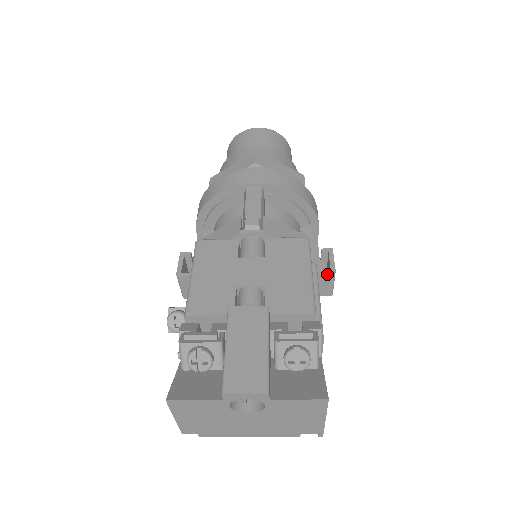
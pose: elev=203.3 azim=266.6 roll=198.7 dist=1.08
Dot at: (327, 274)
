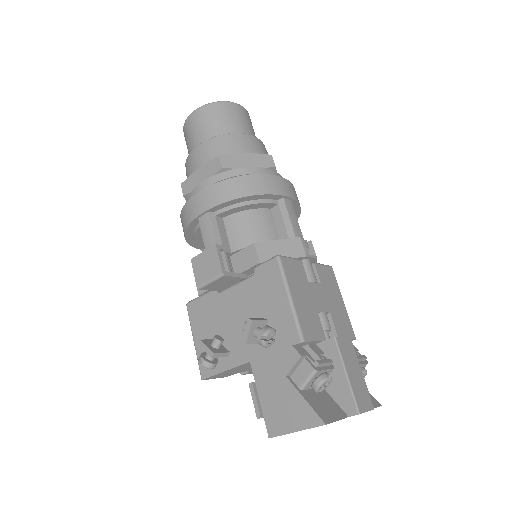
Dot at: occluded
